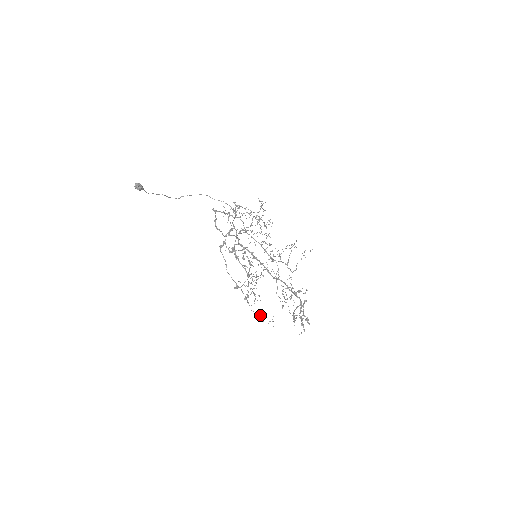
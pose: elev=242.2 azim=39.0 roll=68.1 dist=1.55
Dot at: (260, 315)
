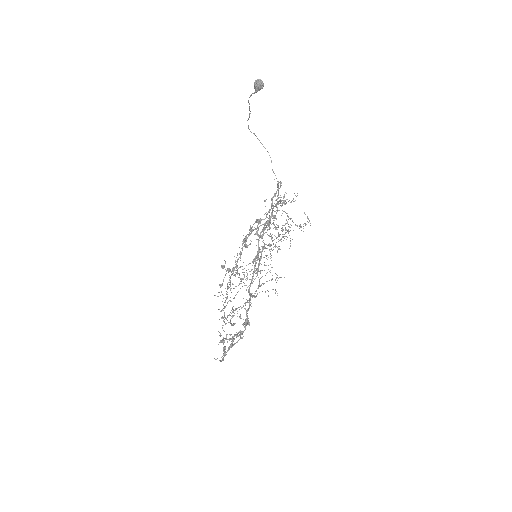
Dot at: occluded
